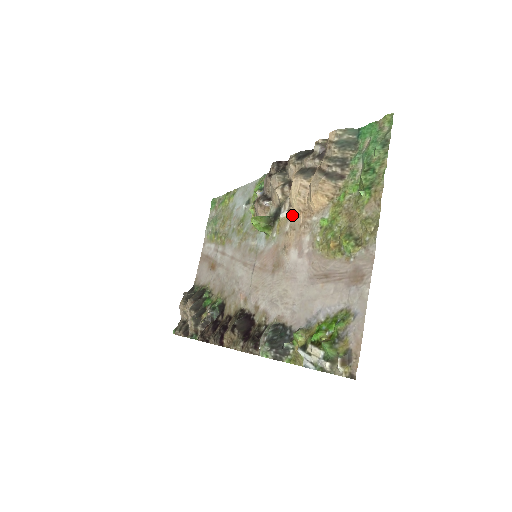
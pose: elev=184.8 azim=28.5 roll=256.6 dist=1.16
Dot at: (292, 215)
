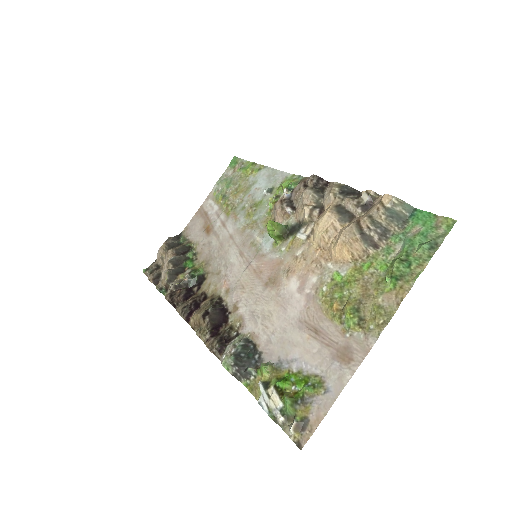
Dot at: (309, 243)
